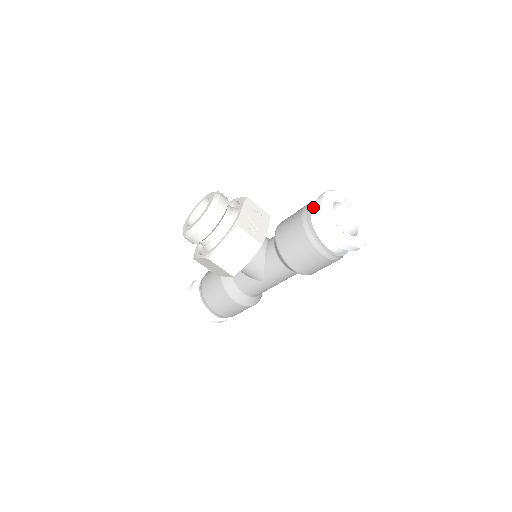
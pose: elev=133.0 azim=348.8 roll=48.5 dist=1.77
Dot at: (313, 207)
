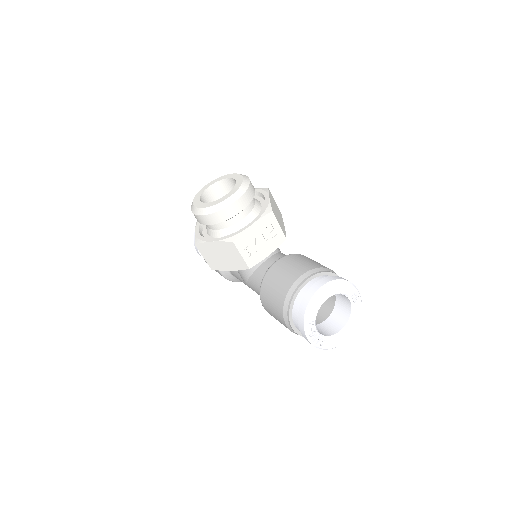
Dot at: (313, 280)
